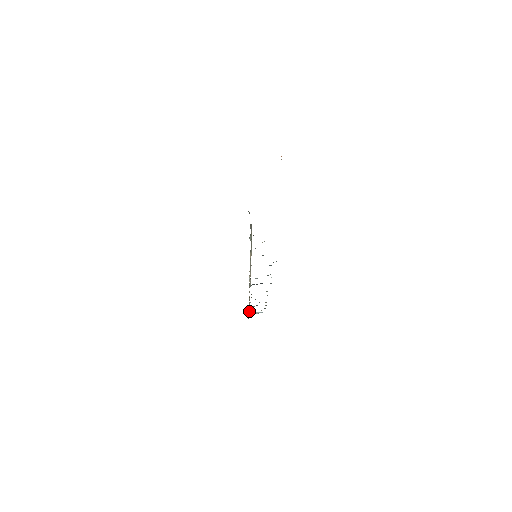
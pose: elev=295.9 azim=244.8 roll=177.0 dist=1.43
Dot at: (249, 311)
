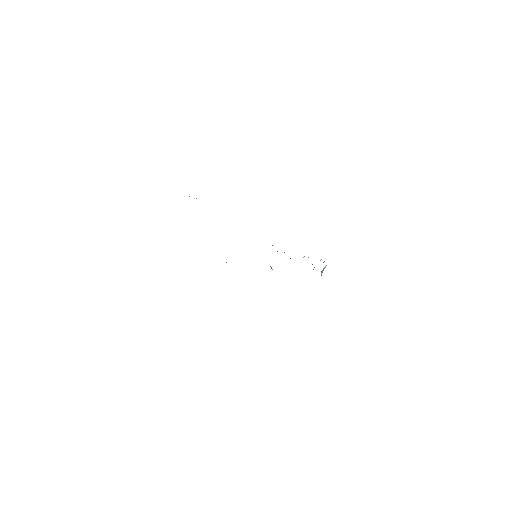
Dot at: occluded
